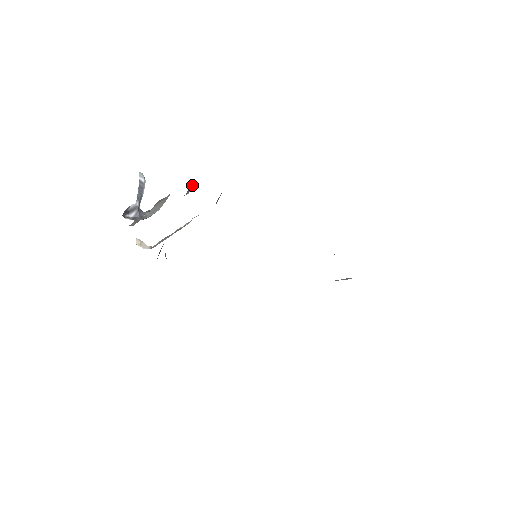
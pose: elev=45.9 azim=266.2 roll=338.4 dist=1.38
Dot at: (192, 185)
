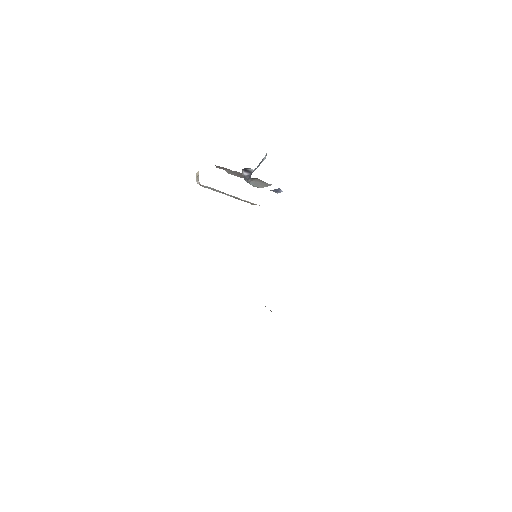
Dot at: occluded
